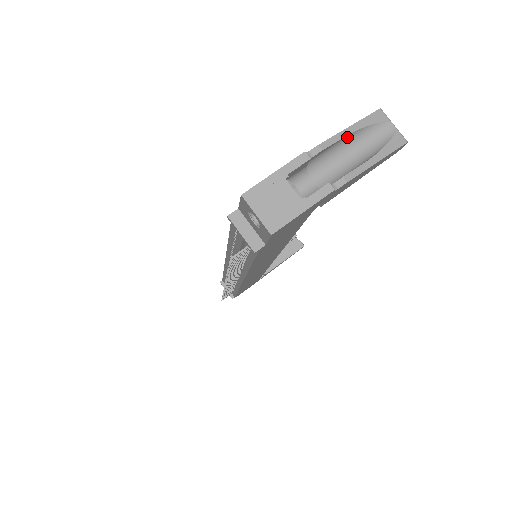
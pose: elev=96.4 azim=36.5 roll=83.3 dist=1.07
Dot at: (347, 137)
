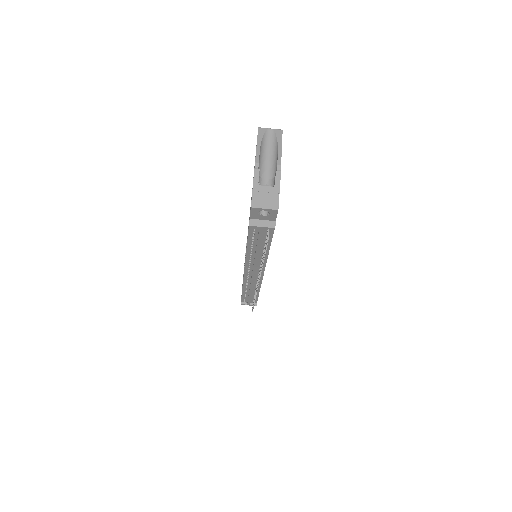
Dot at: (260, 150)
